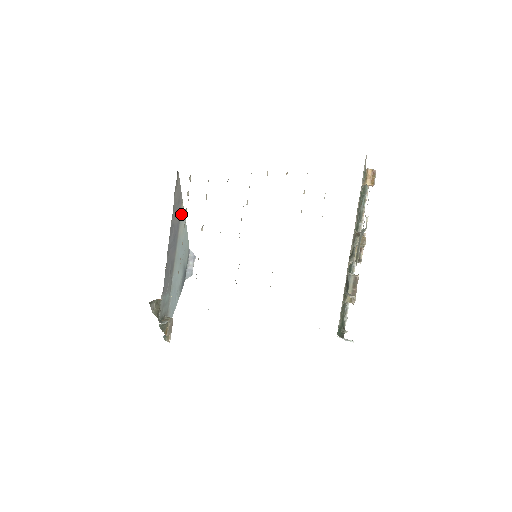
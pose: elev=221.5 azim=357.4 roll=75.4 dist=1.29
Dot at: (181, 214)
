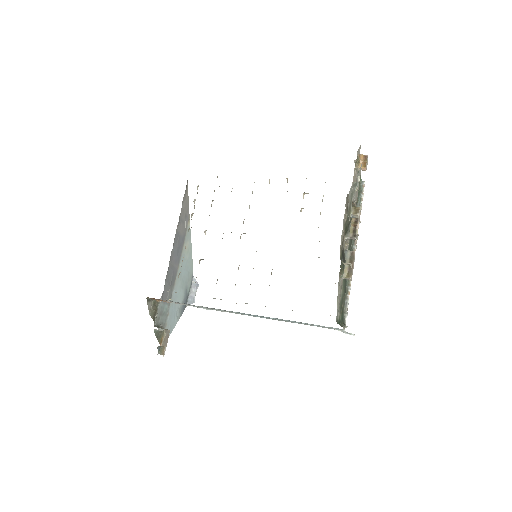
Dot at: (187, 231)
